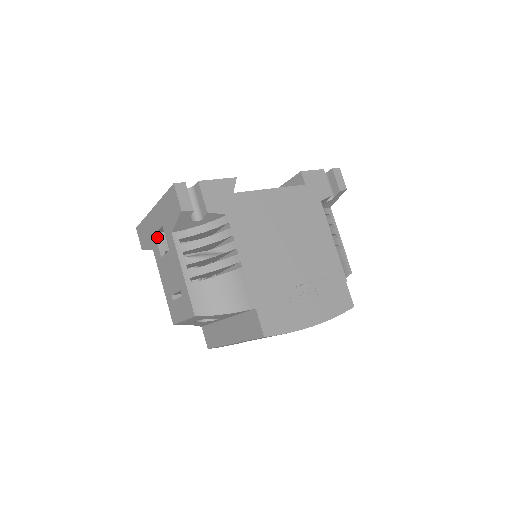
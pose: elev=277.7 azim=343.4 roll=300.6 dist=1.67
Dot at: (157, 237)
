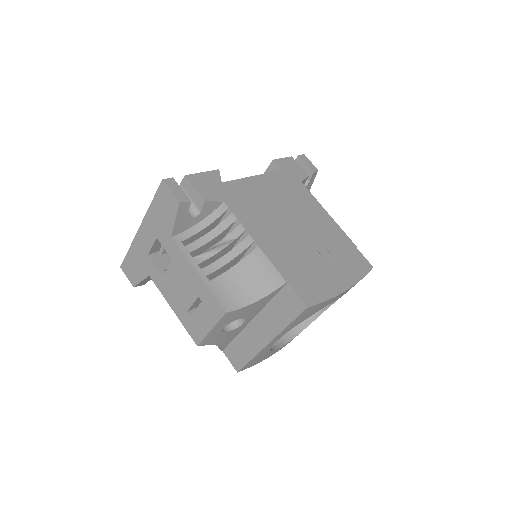
Dot at: (151, 258)
